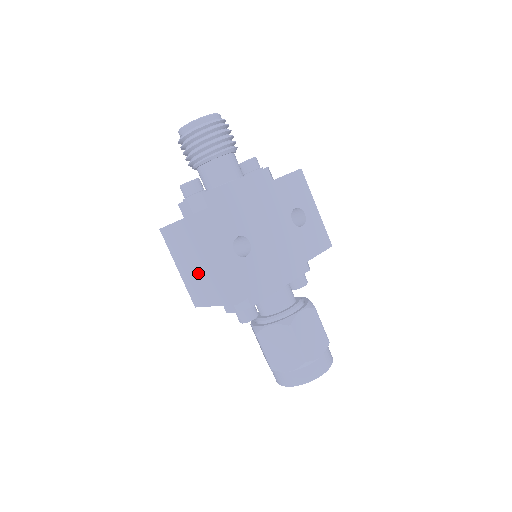
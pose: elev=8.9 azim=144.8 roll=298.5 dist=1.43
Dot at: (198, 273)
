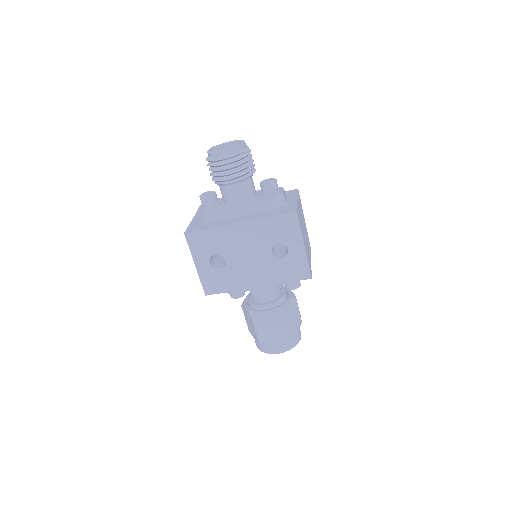
Dot at: occluded
